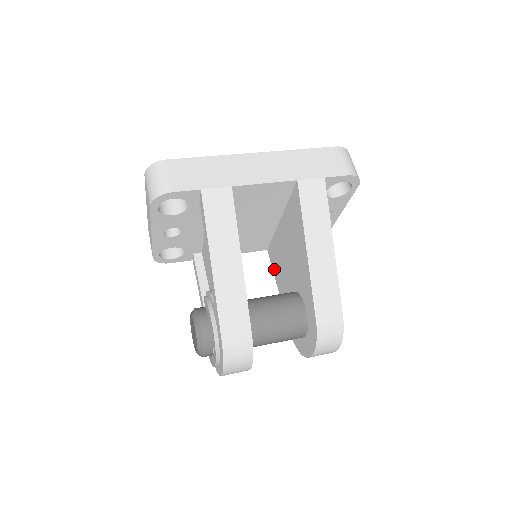
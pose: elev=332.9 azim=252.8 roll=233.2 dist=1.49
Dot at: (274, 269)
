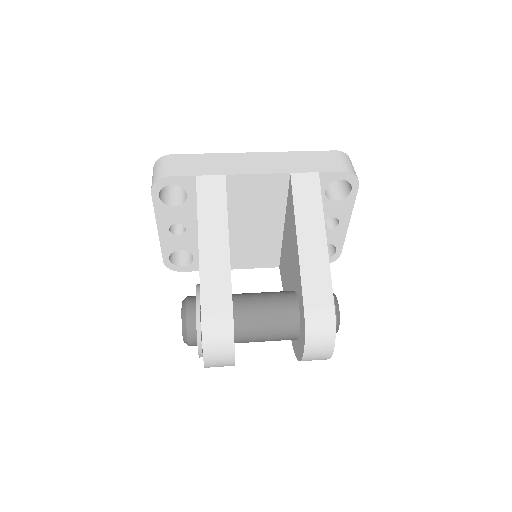
Dot at: (283, 283)
